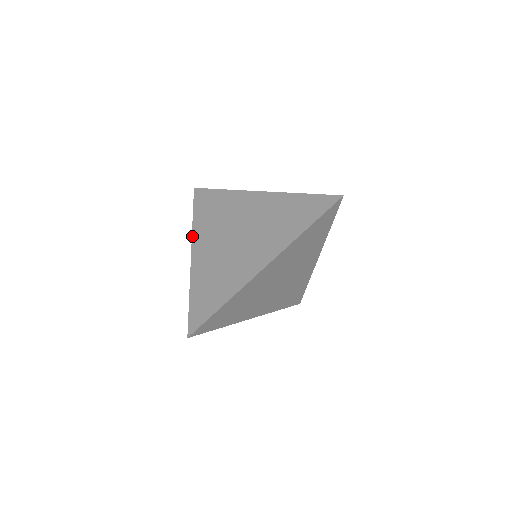
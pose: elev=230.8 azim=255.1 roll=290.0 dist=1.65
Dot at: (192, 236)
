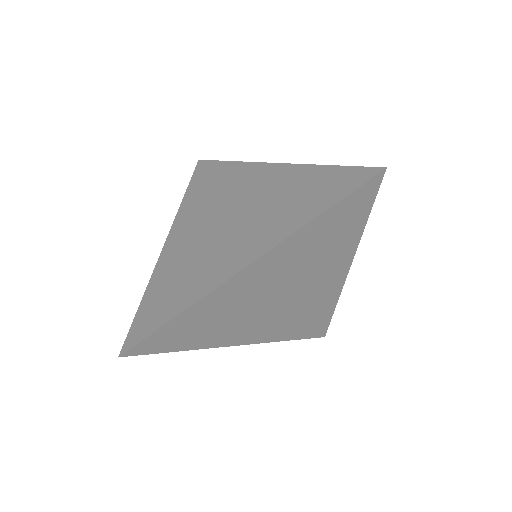
Dot at: (175, 218)
